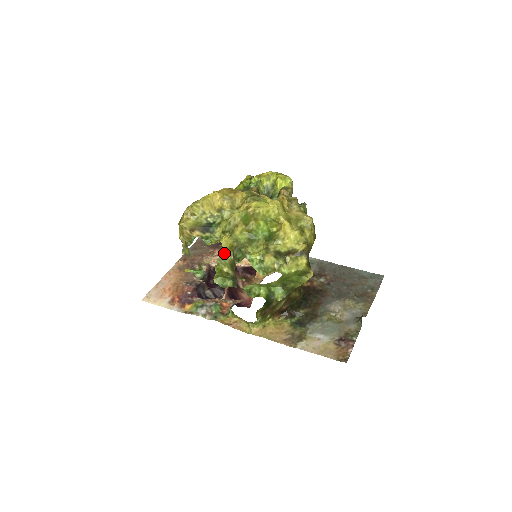
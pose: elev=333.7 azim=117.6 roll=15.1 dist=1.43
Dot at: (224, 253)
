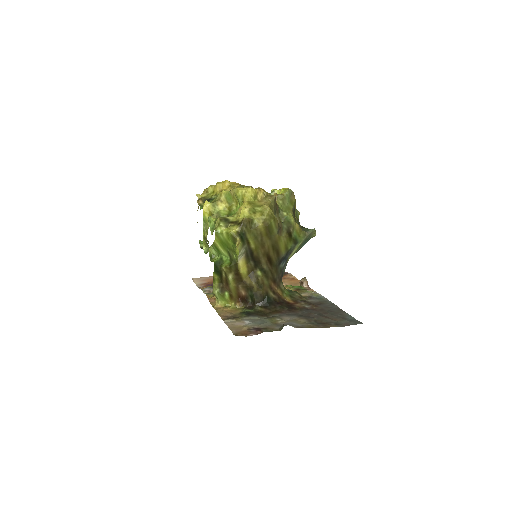
Dot at: (206, 218)
